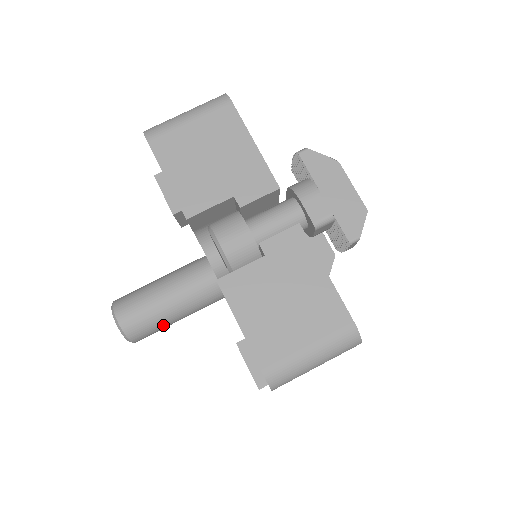
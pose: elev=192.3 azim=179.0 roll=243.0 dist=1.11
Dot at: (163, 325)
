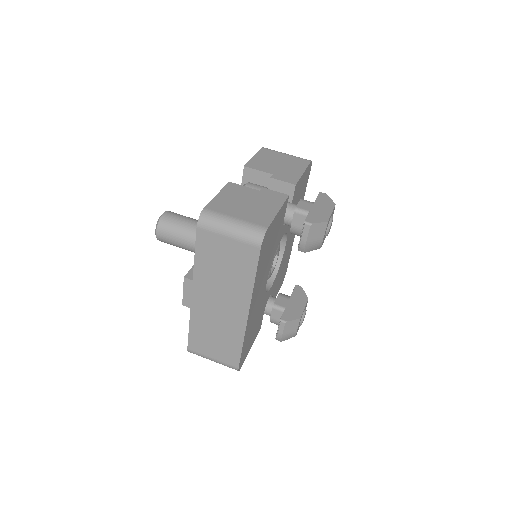
Dot at: (178, 235)
